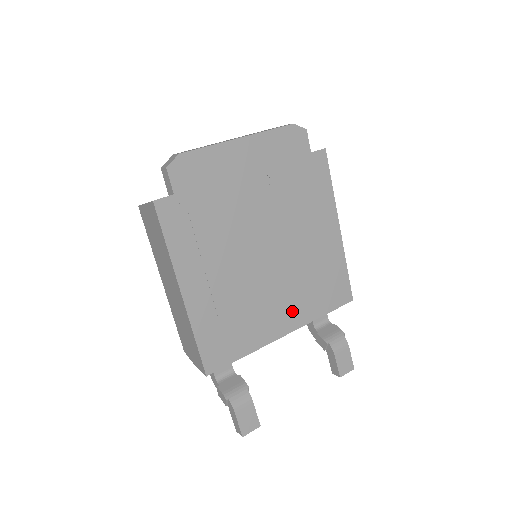
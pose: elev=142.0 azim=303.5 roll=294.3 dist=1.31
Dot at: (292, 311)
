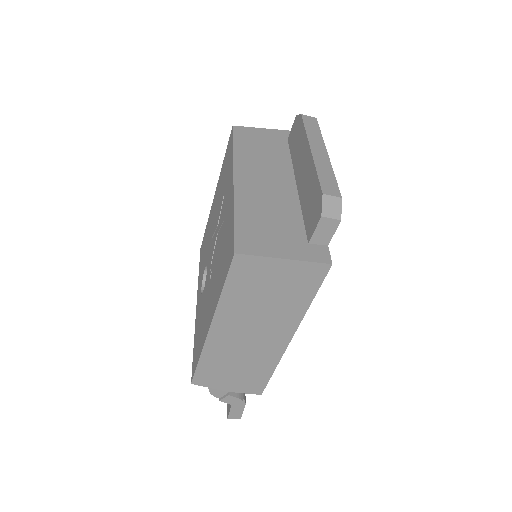
Dot at: occluded
